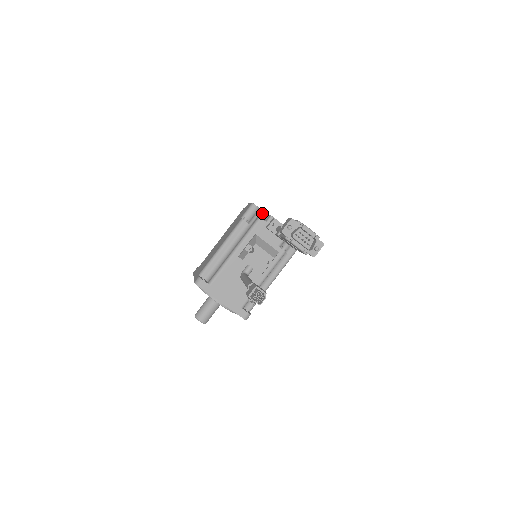
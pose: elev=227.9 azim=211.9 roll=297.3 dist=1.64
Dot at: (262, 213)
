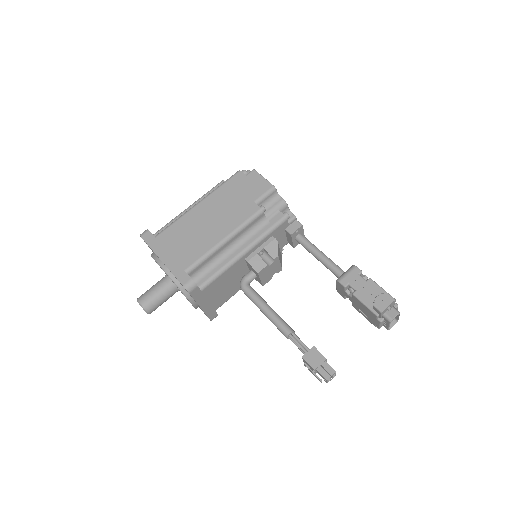
Dot at: (285, 208)
